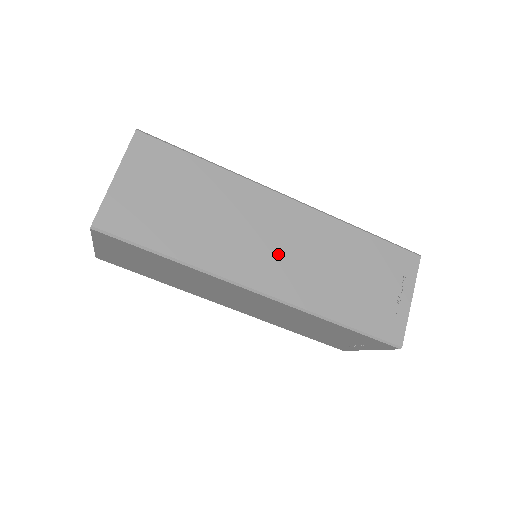
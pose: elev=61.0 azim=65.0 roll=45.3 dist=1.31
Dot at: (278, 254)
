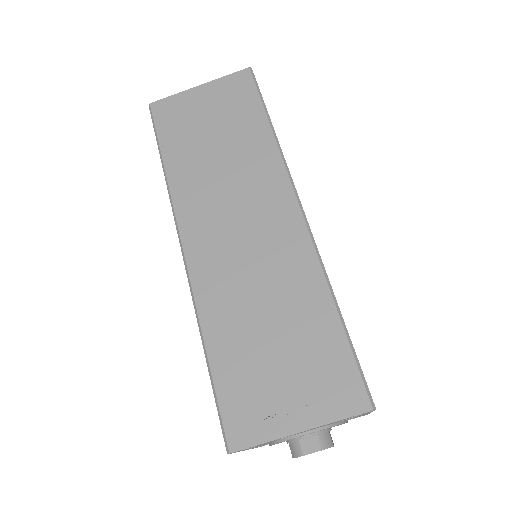
Dot at: (232, 239)
